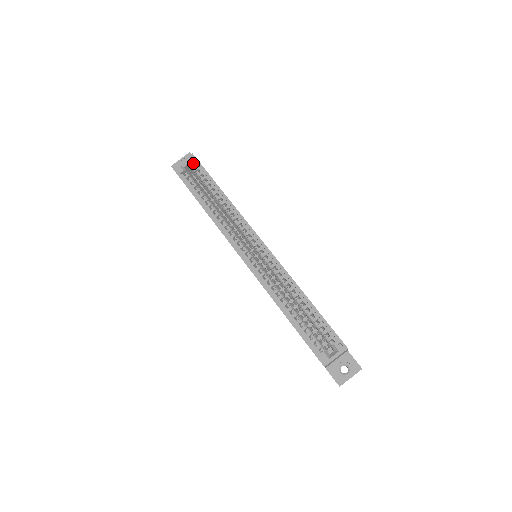
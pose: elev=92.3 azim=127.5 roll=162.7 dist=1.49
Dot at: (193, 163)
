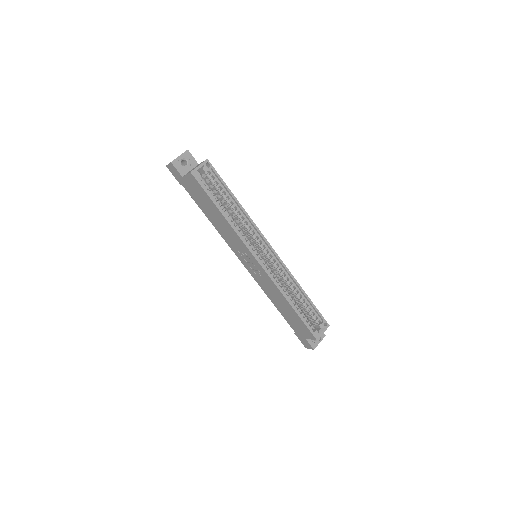
Dot at: (209, 169)
